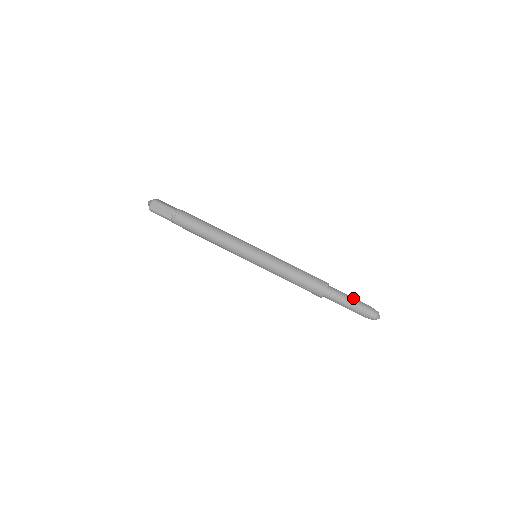
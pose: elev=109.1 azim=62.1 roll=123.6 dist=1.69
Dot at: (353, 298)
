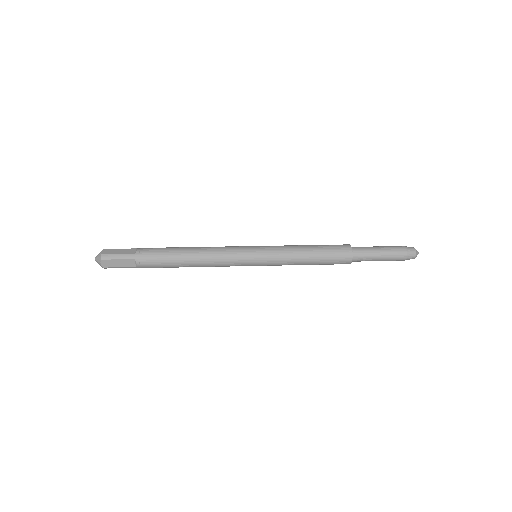
Dot at: occluded
